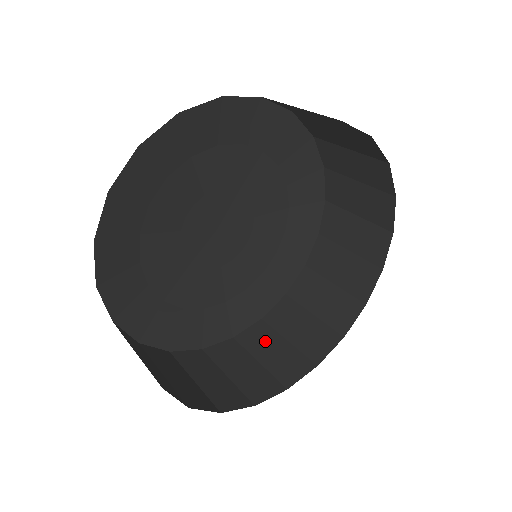
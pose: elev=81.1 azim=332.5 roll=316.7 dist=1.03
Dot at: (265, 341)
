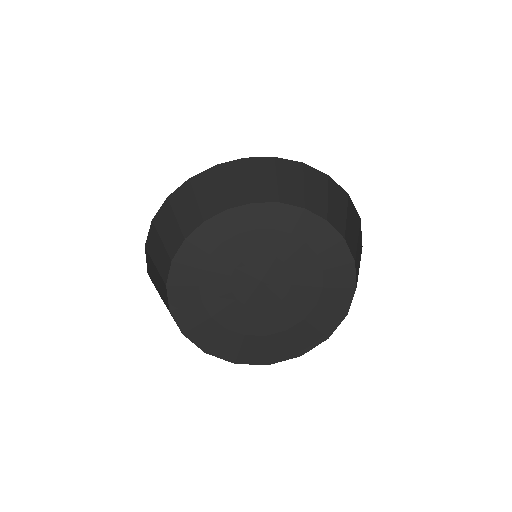
Dot at: occluded
